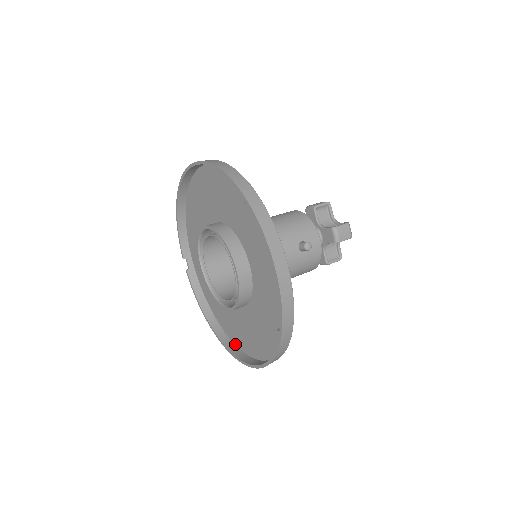
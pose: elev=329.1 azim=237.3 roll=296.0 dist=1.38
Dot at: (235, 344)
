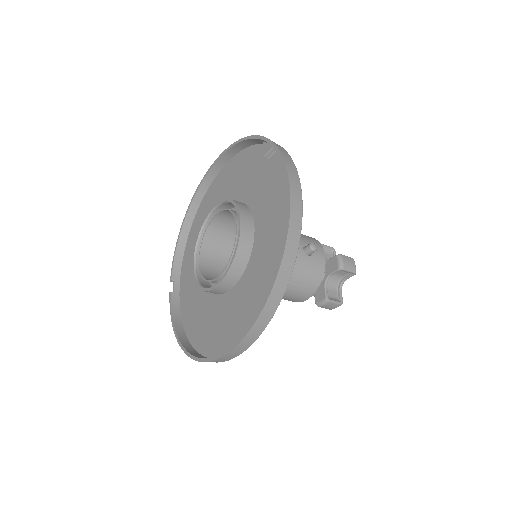
Dot at: (207, 356)
